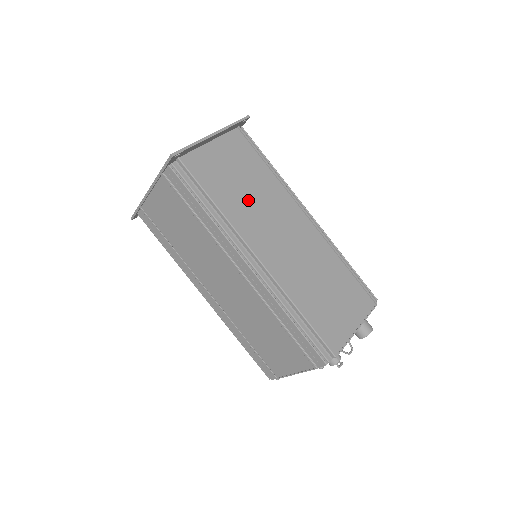
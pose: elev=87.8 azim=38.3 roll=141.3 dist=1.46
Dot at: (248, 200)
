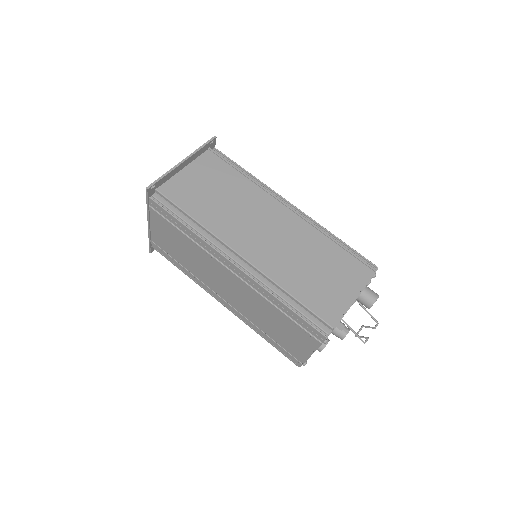
Dot at: (225, 208)
